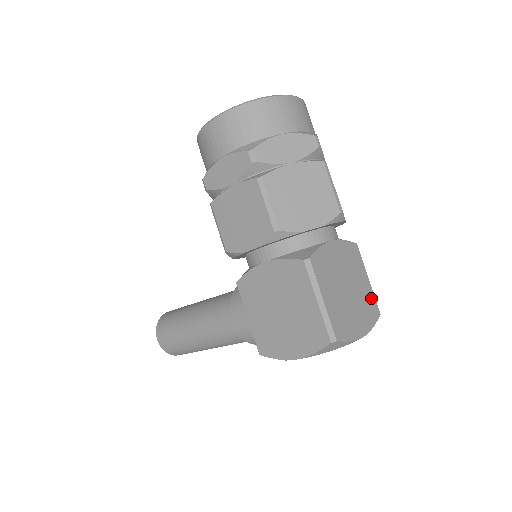
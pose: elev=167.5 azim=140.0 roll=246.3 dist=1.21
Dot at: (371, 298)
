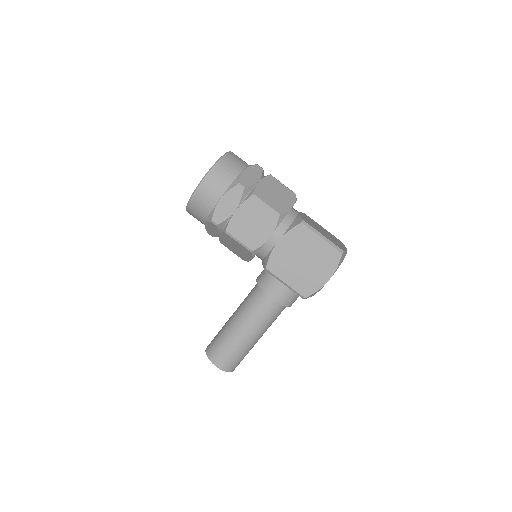
Dot at: (332, 235)
